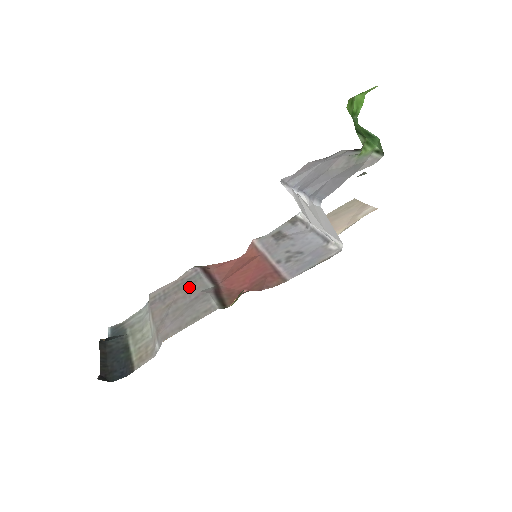
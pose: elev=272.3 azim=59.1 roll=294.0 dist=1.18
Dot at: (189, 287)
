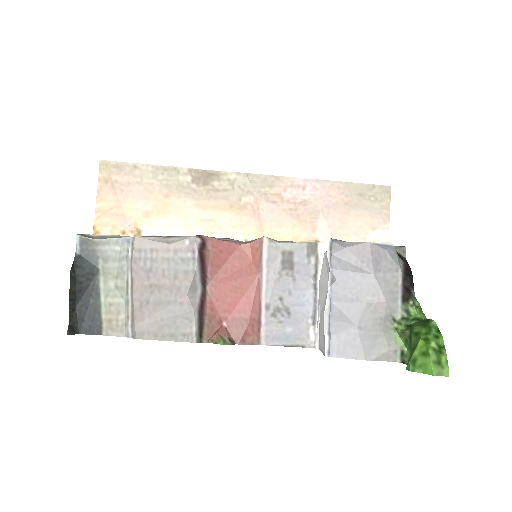
Dot at: (179, 278)
